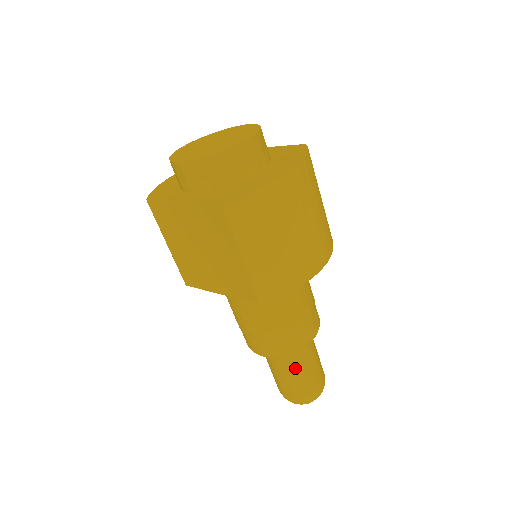
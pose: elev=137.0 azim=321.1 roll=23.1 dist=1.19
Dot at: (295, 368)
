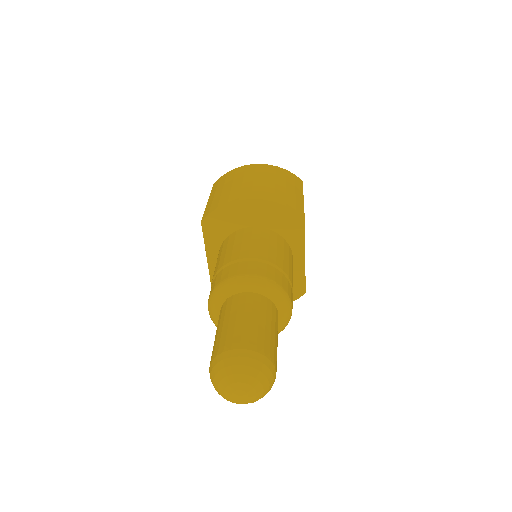
Dot at: (224, 316)
